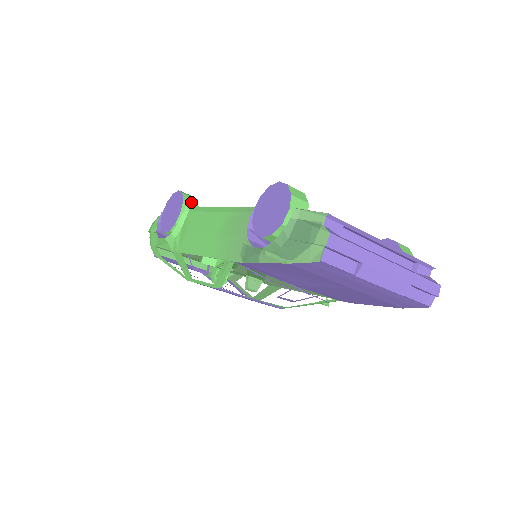
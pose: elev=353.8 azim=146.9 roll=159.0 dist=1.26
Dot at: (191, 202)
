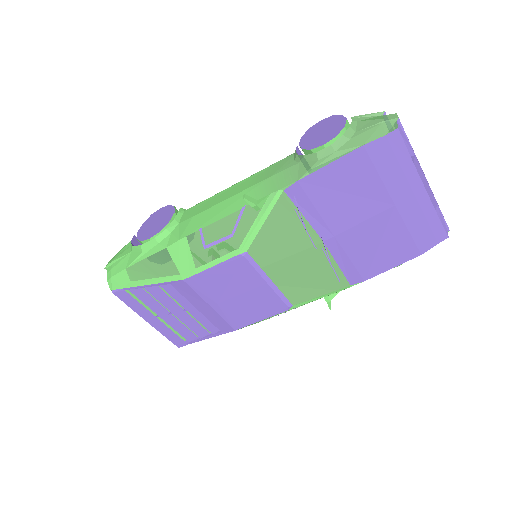
Dot at: occluded
